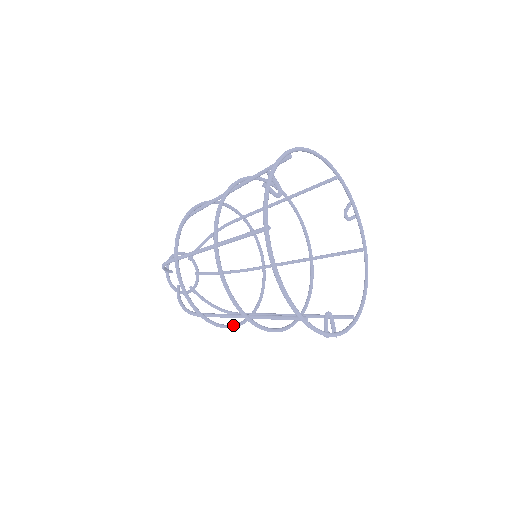
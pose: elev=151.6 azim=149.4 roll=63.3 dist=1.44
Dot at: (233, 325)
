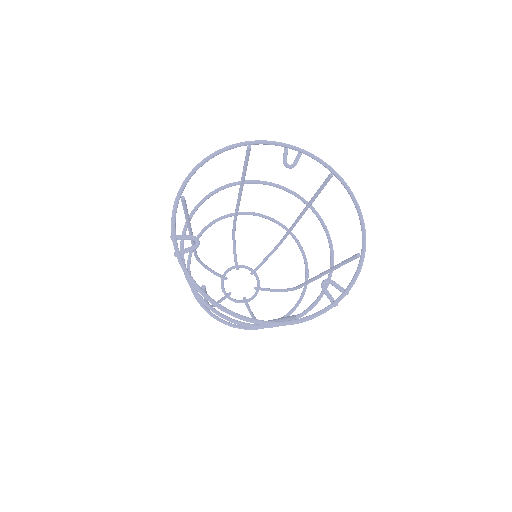
Dot at: (293, 308)
